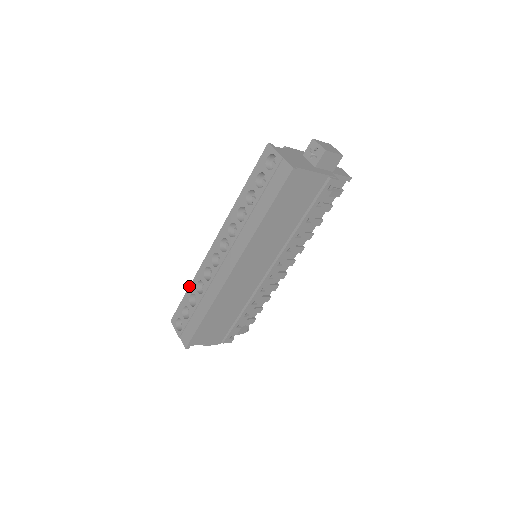
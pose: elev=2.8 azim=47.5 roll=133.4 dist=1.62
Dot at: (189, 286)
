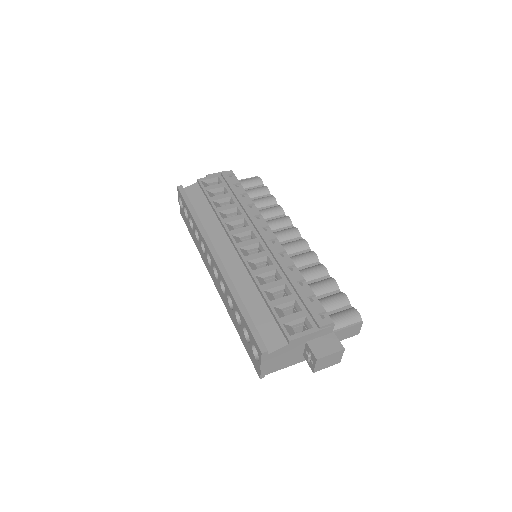
Dot at: (192, 216)
